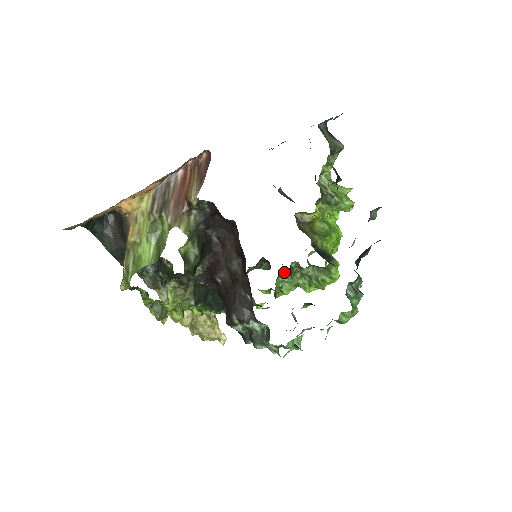
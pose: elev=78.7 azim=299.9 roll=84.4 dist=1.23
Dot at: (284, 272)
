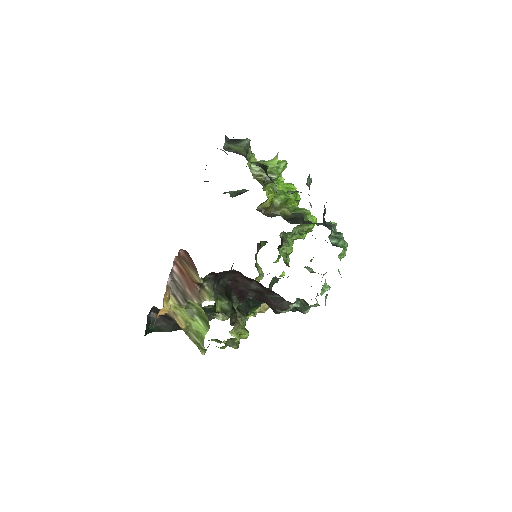
Dot at: (280, 245)
